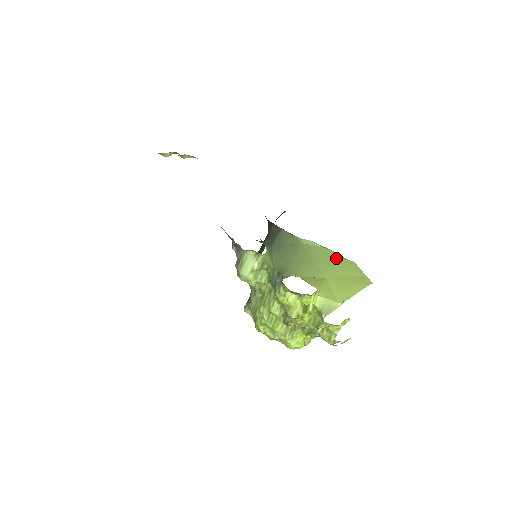
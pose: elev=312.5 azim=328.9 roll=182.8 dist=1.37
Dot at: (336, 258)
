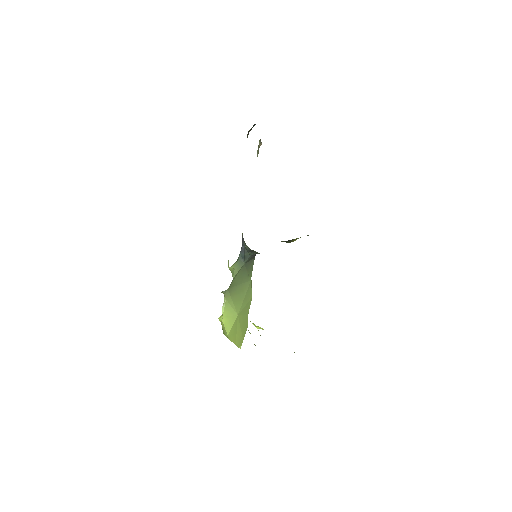
Dot at: (248, 312)
